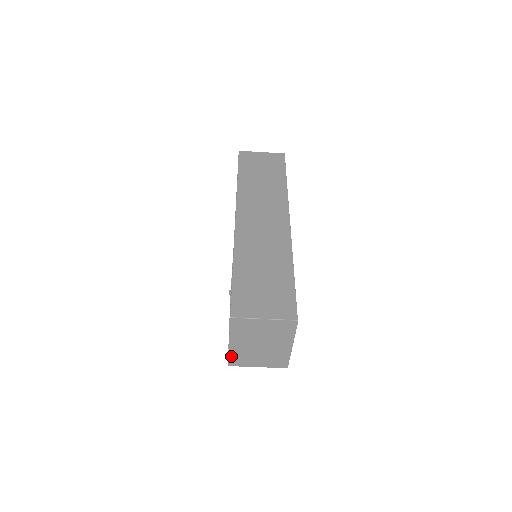
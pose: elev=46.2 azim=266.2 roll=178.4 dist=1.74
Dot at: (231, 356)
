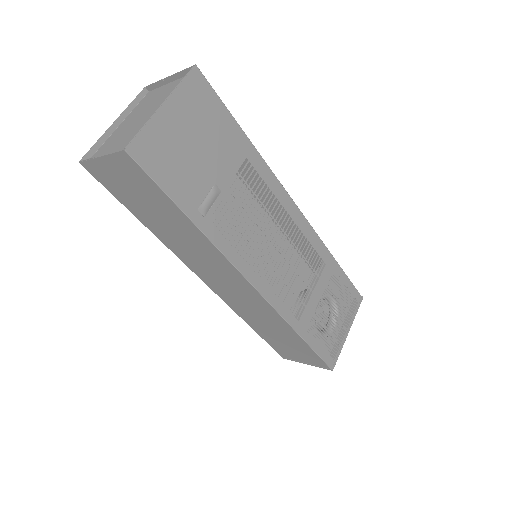
Dot at: occluded
